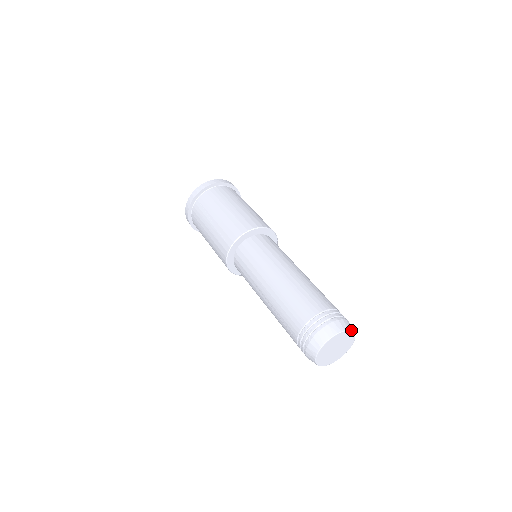
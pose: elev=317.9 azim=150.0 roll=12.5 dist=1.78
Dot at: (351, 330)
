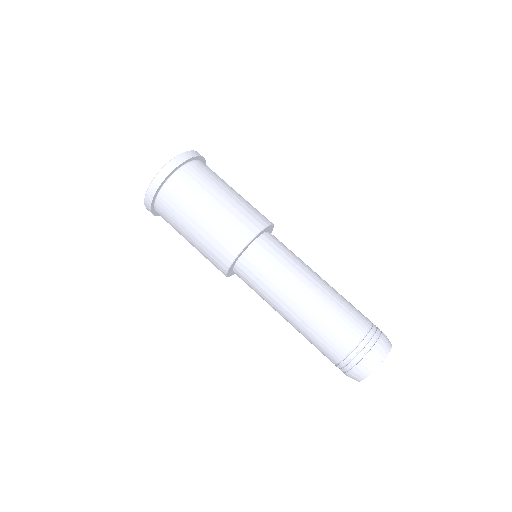
Dot at: (391, 344)
